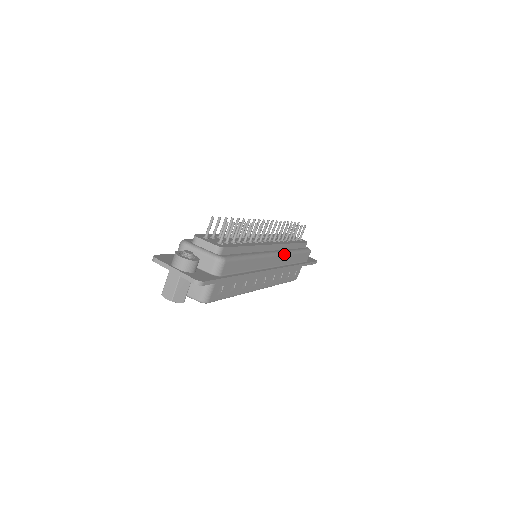
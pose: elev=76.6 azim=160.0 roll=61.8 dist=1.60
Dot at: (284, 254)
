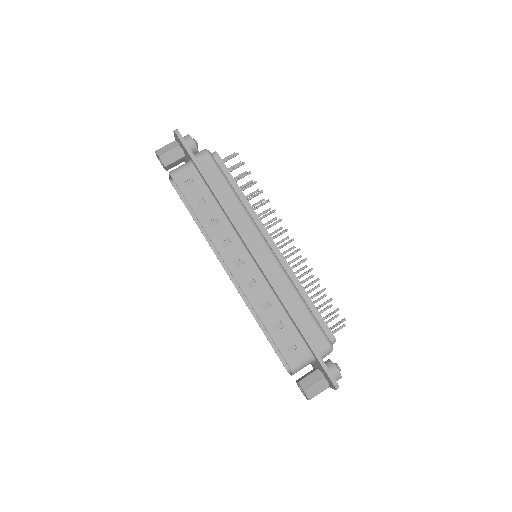
Dot at: (280, 265)
